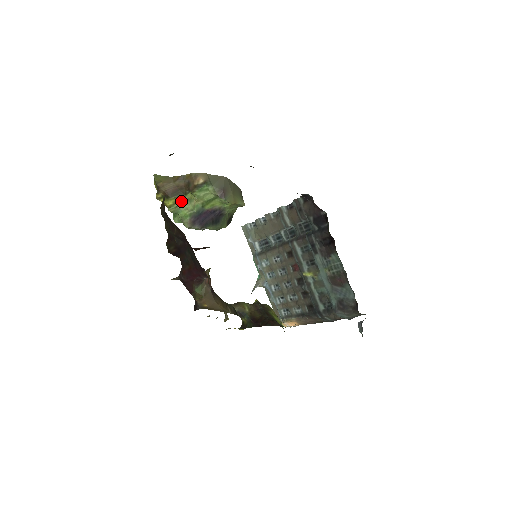
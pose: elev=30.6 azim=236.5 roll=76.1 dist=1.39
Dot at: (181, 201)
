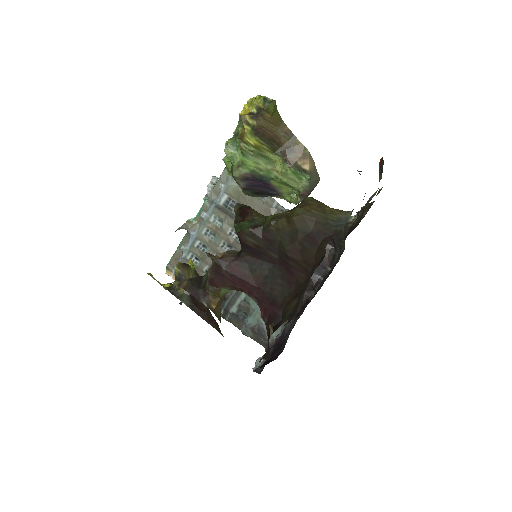
Dot at: (263, 152)
